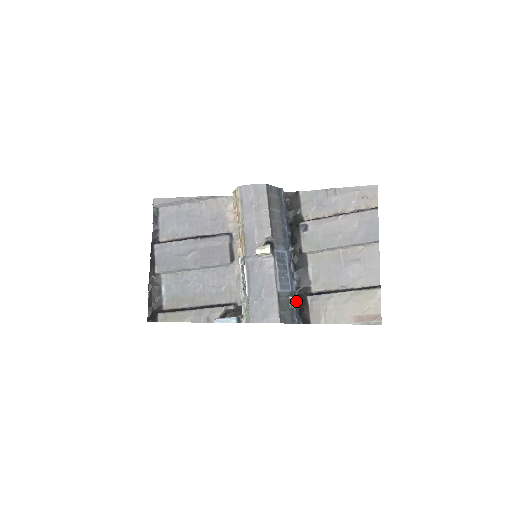
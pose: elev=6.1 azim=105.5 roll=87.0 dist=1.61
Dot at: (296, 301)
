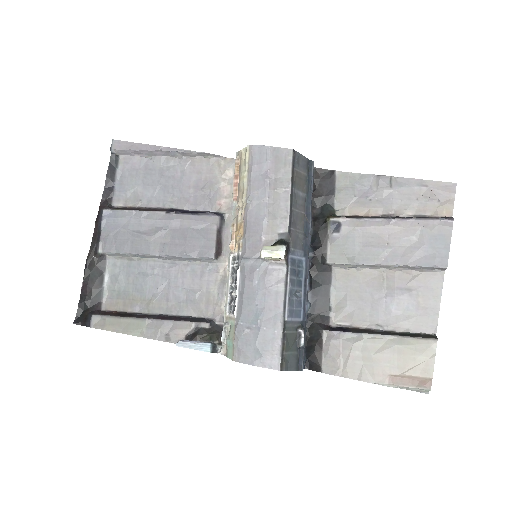
Dot at: (305, 334)
